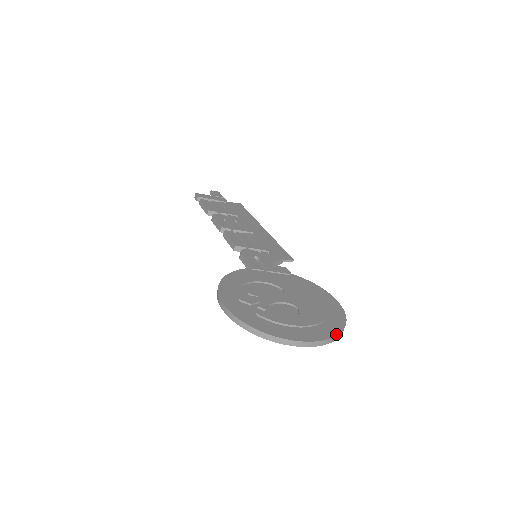
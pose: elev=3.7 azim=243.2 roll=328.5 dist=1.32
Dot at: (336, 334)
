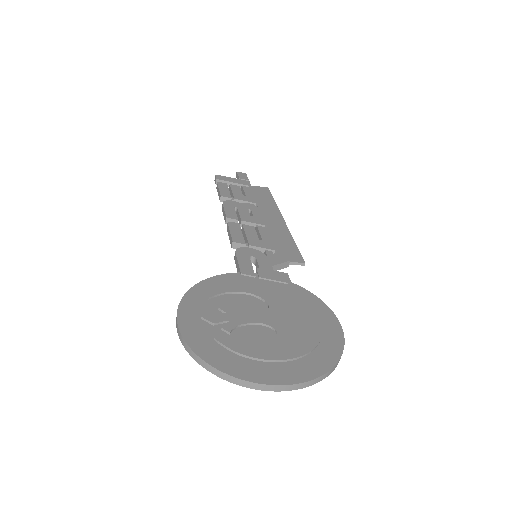
Dot at: (317, 375)
